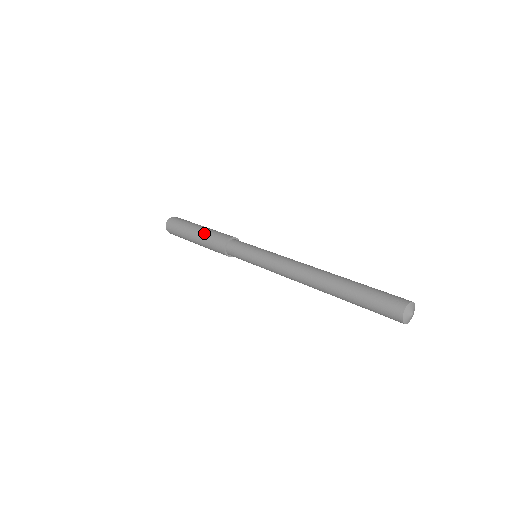
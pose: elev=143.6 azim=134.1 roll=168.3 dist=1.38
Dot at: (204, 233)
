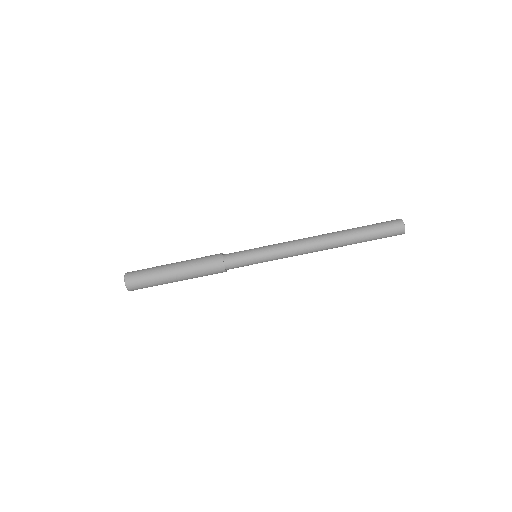
Dot at: (190, 274)
